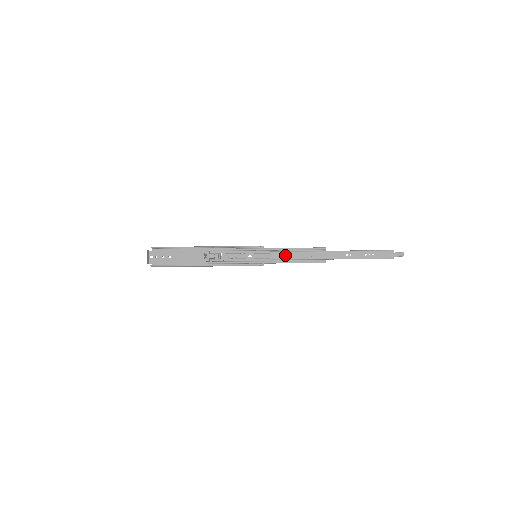
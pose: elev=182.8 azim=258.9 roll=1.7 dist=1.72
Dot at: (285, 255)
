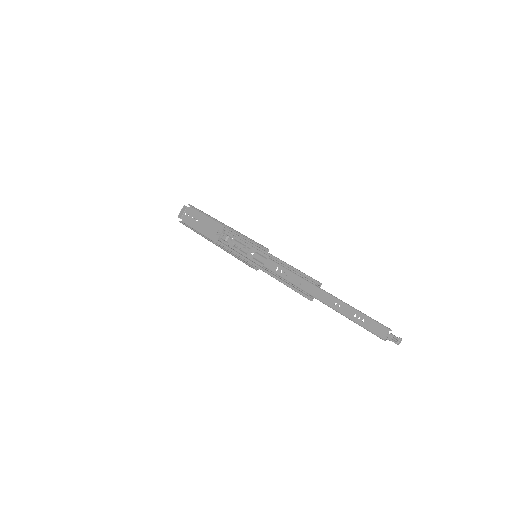
Dot at: (278, 269)
